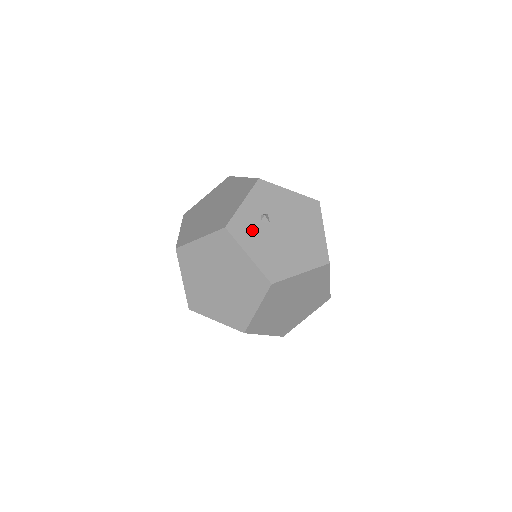
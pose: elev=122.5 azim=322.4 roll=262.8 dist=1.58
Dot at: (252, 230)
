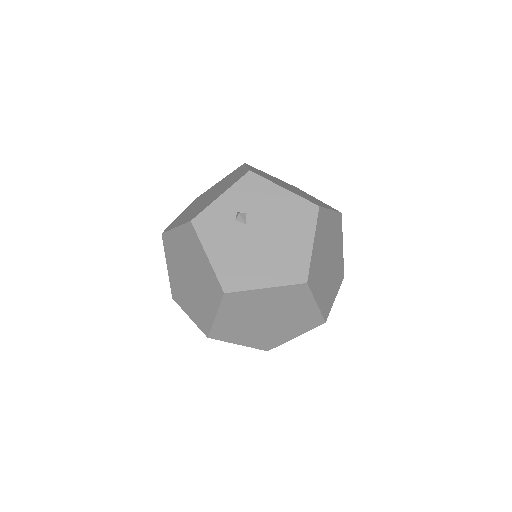
Dot at: (221, 228)
